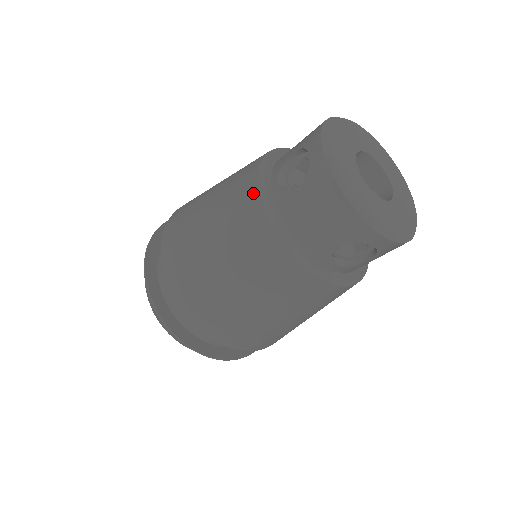
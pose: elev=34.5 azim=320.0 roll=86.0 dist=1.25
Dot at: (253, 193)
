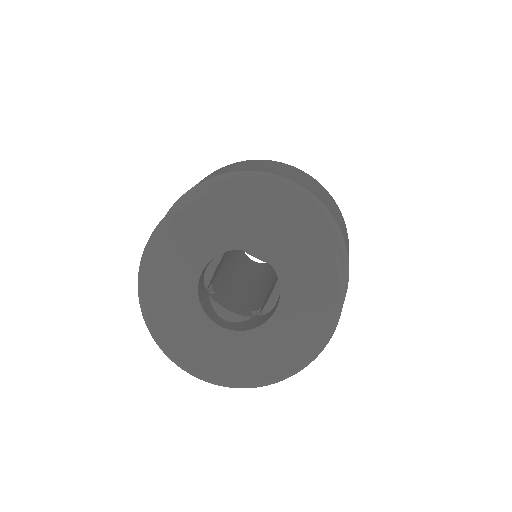
Dot at: occluded
